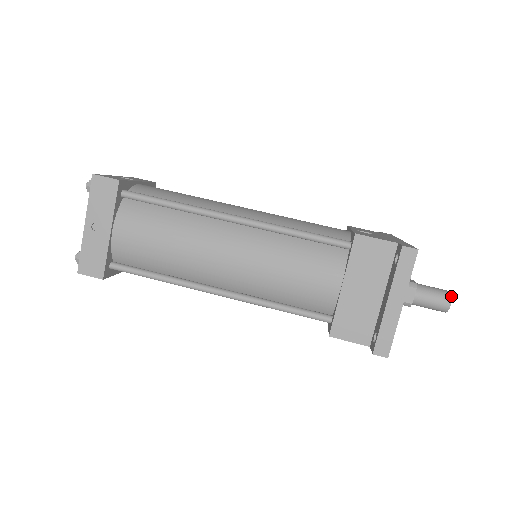
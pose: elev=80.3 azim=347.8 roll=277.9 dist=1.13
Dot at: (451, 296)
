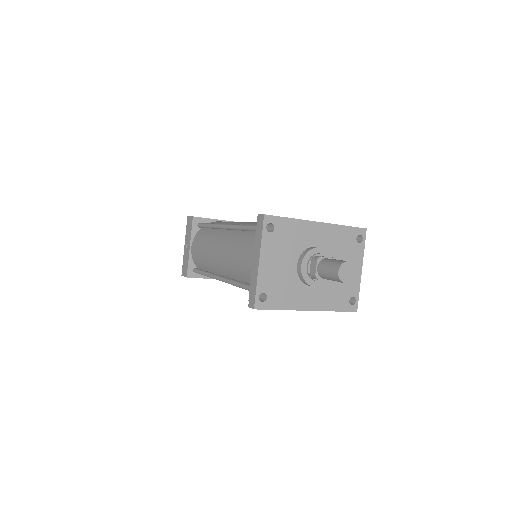
Dot at: (341, 264)
